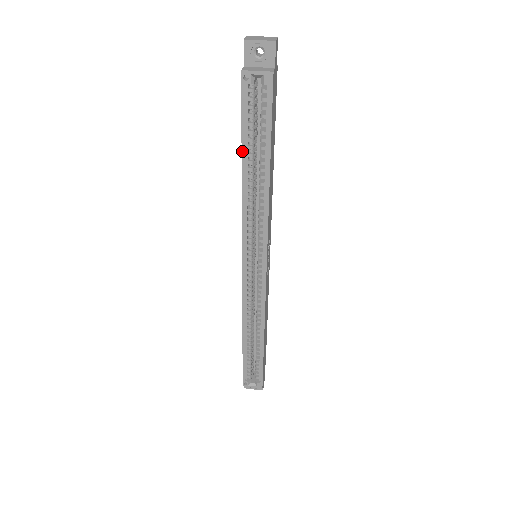
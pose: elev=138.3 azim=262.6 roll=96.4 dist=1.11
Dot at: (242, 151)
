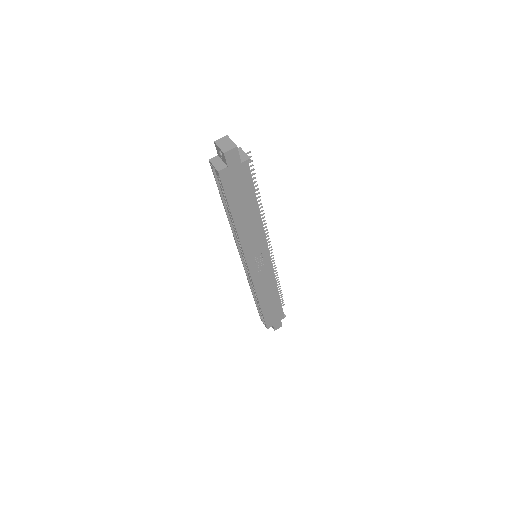
Dot at: (222, 200)
